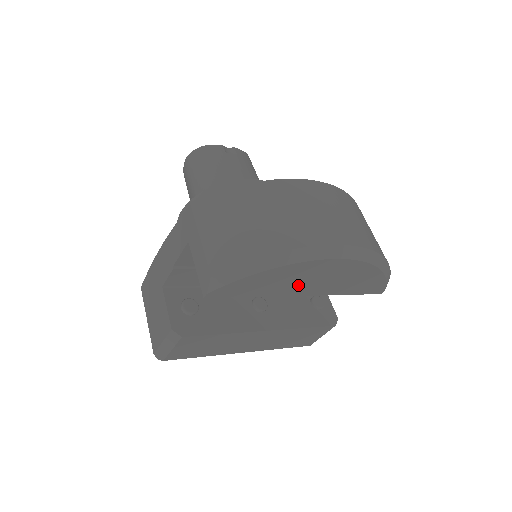
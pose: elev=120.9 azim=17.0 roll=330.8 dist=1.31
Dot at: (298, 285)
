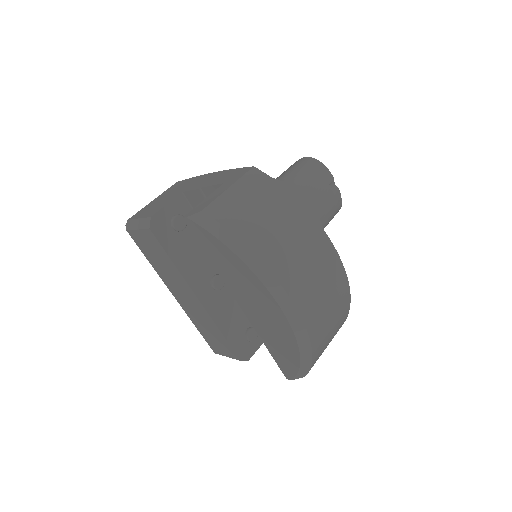
Dot at: (242, 292)
